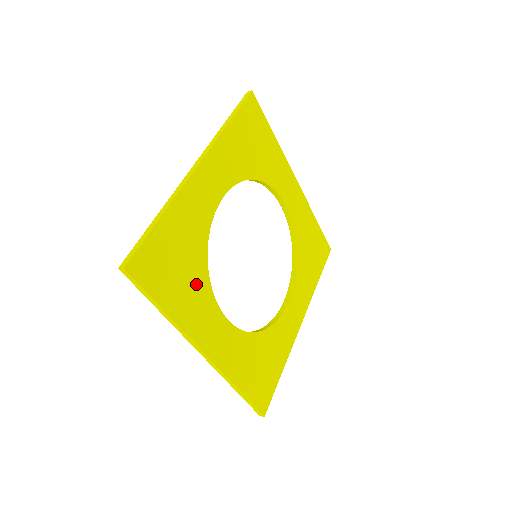
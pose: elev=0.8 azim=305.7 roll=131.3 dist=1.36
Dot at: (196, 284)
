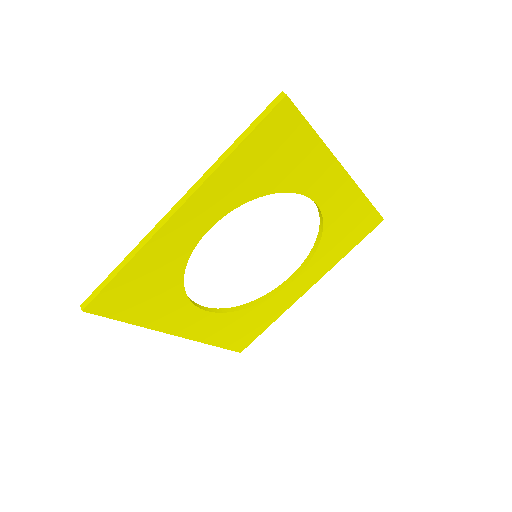
Dot at: (168, 299)
